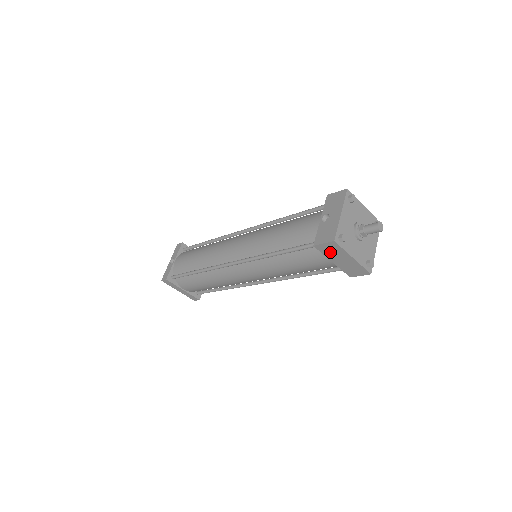
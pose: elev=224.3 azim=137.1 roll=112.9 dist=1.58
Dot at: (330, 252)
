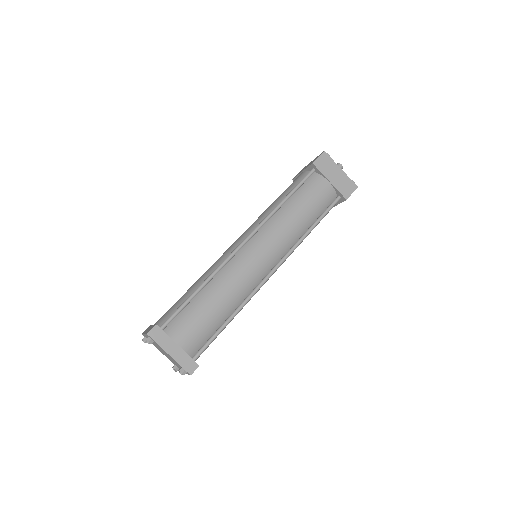
Dot at: (325, 167)
